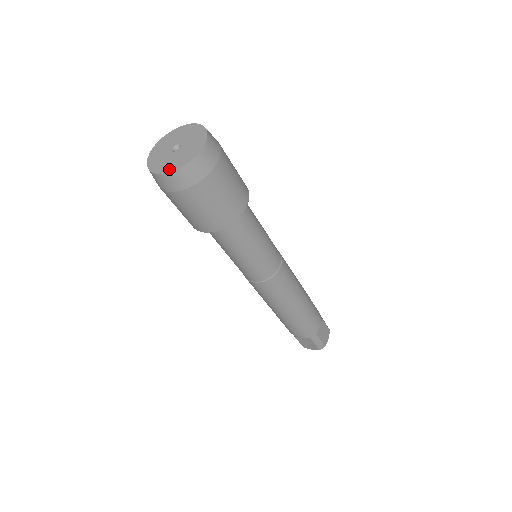
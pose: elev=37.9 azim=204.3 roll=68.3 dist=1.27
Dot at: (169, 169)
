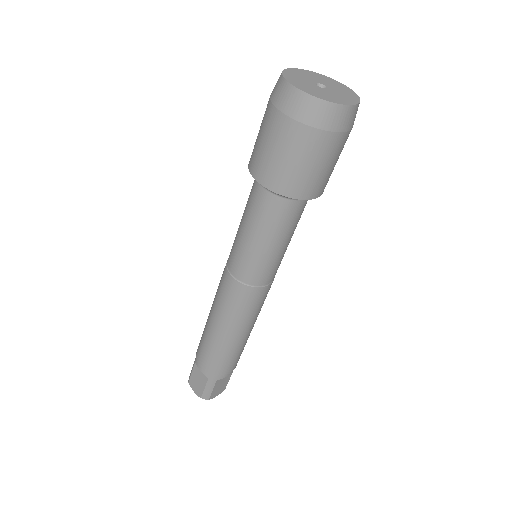
Dot at: (305, 89)
